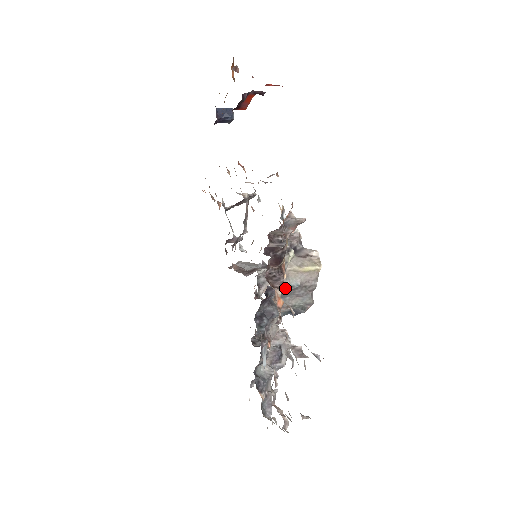
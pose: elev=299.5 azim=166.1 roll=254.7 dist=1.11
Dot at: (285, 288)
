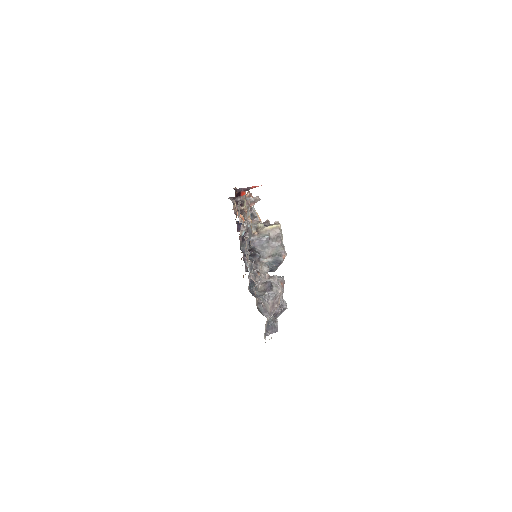
Dot at: (260, 239)
